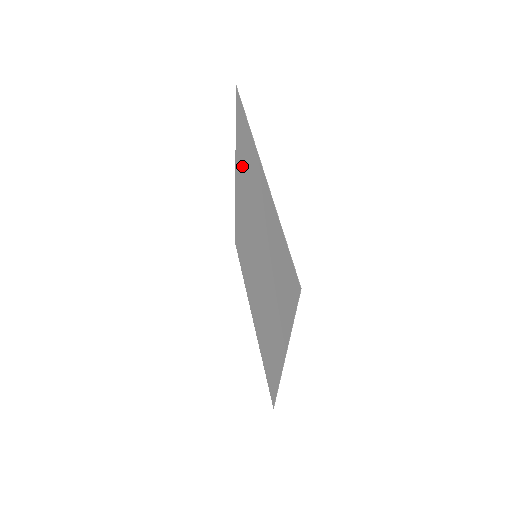
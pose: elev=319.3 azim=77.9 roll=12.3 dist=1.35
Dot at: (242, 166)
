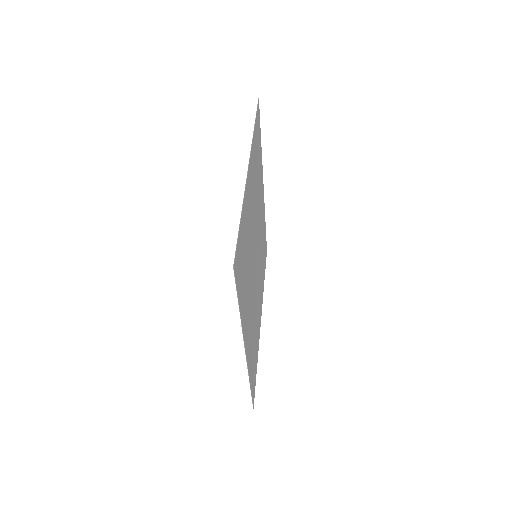
Dot at: (259, 172)
